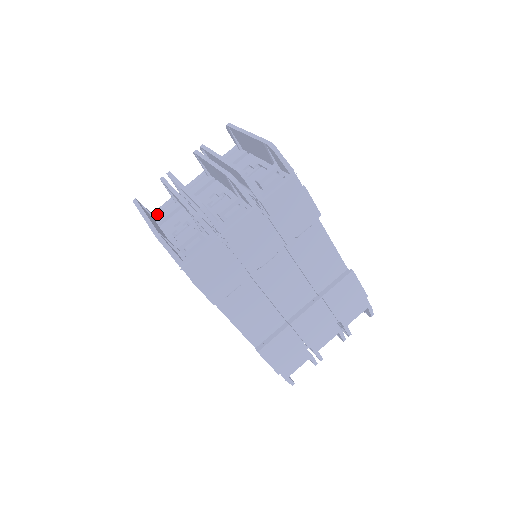
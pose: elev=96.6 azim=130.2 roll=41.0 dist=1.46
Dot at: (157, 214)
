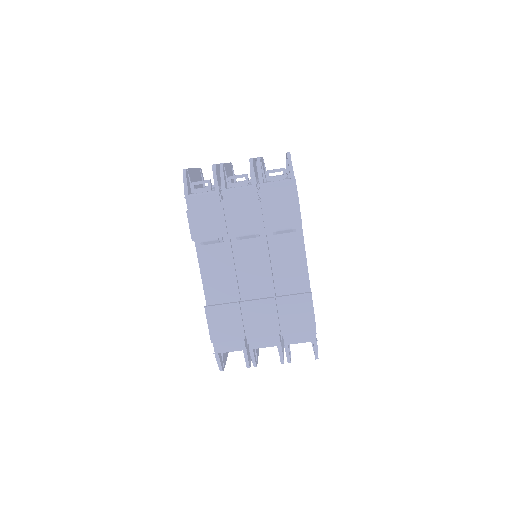
Dot at: occluded
